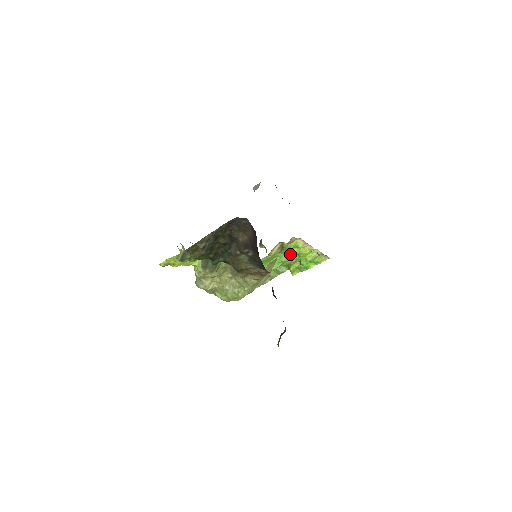
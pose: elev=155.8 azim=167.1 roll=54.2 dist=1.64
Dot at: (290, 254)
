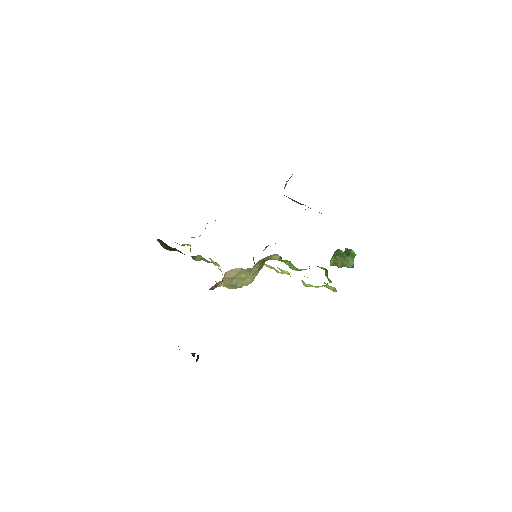
Dot at: occluded
